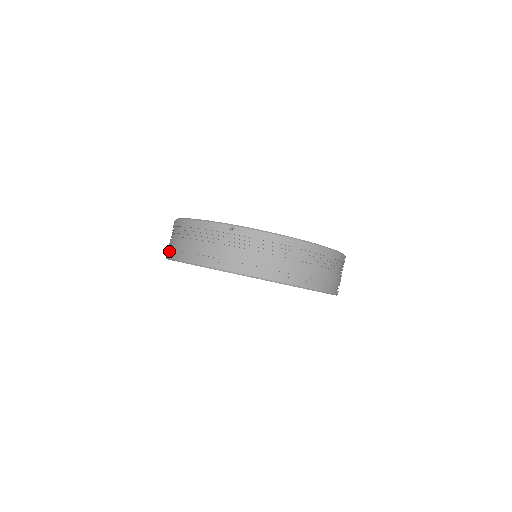
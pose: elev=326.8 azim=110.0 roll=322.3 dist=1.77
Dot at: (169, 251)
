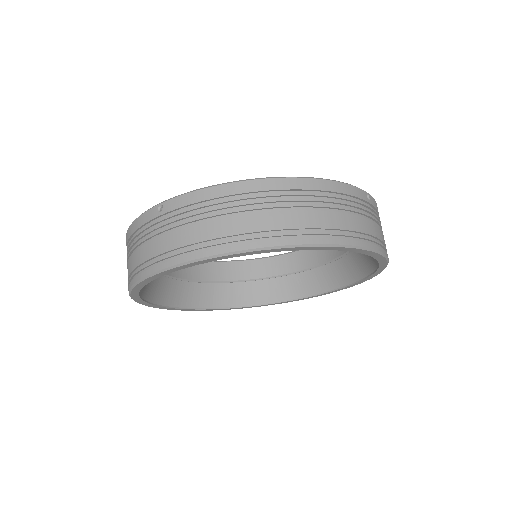
Dot at: occluded
